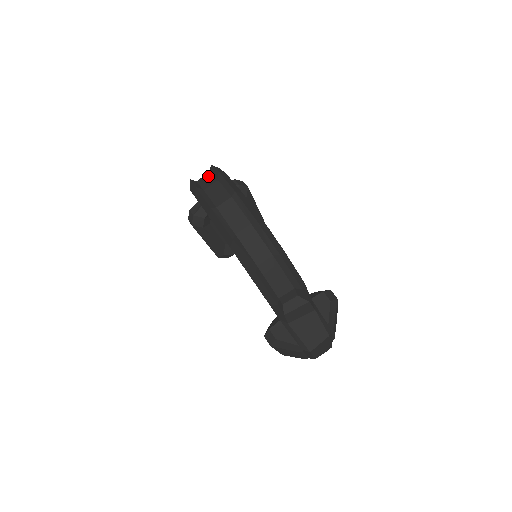
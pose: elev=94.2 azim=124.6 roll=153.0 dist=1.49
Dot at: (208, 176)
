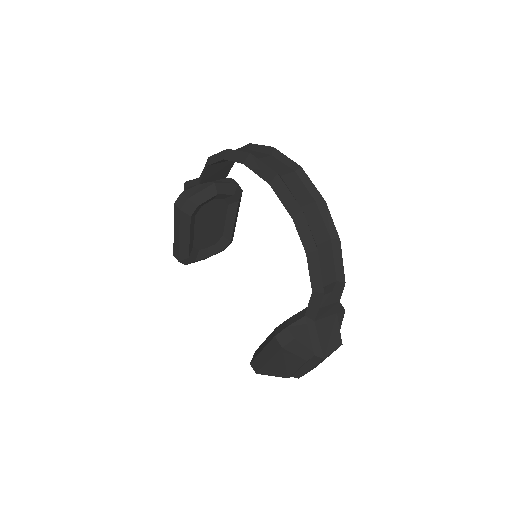
Dot at: (250, 151)
